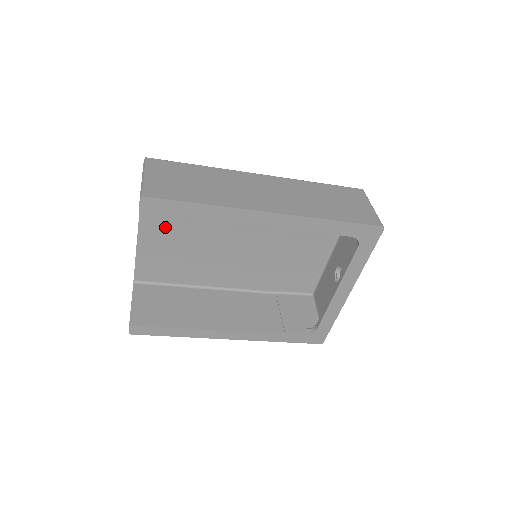
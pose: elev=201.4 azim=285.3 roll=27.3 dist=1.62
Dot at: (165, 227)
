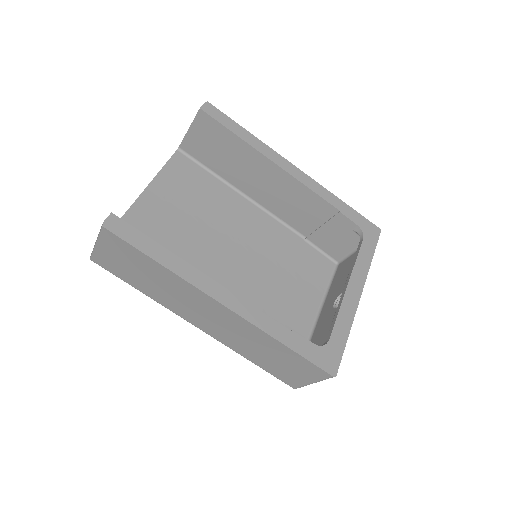
Dot at: (172, 199)
